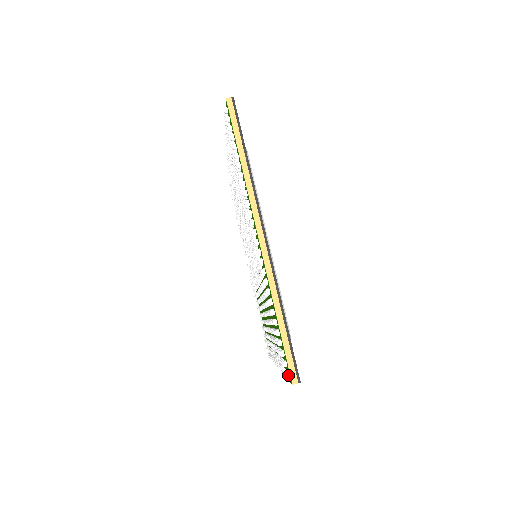
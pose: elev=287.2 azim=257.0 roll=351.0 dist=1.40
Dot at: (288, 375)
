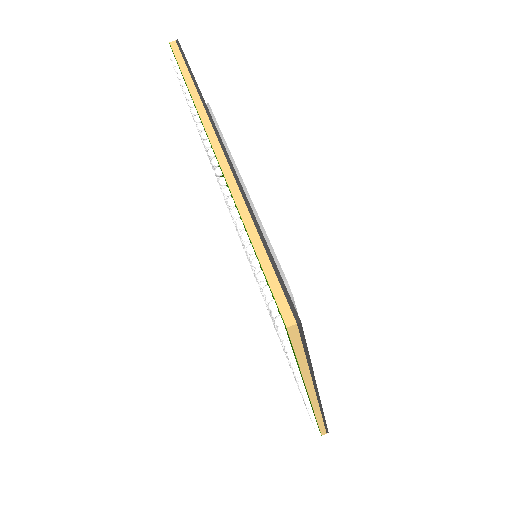
Dot at: occluded
